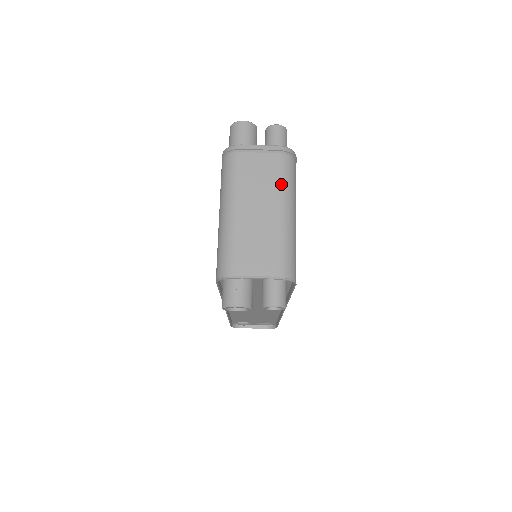
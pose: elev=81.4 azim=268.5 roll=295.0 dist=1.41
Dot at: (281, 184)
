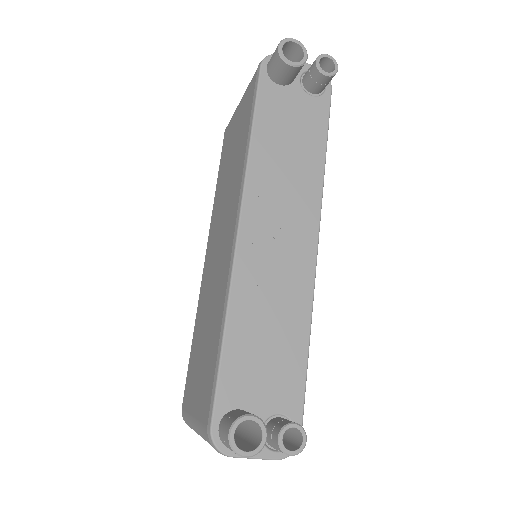
Dot at: occluded
